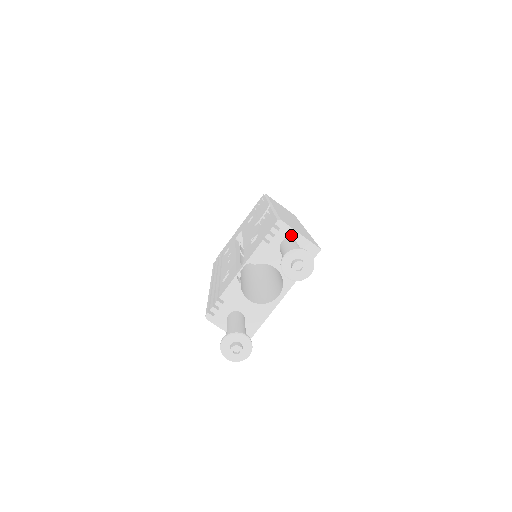
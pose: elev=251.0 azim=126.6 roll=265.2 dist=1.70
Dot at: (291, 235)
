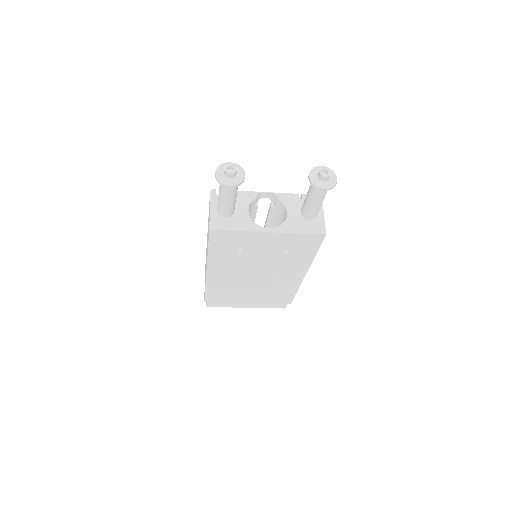
Dot at: occluded
